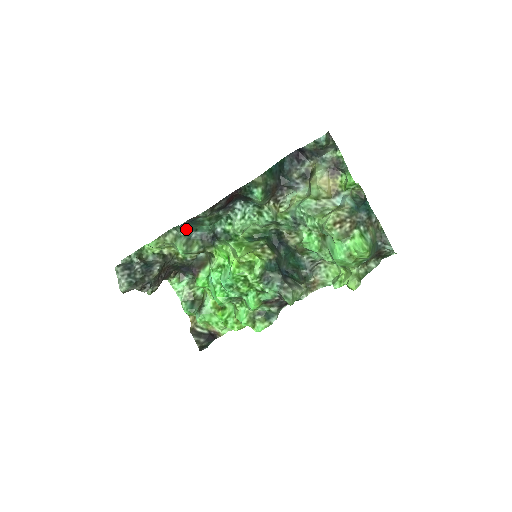
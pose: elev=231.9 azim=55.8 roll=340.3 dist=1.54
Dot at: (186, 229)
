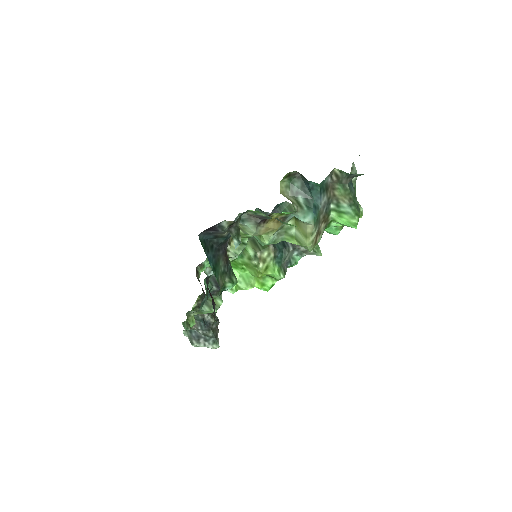
Dot at: (199, 308)
